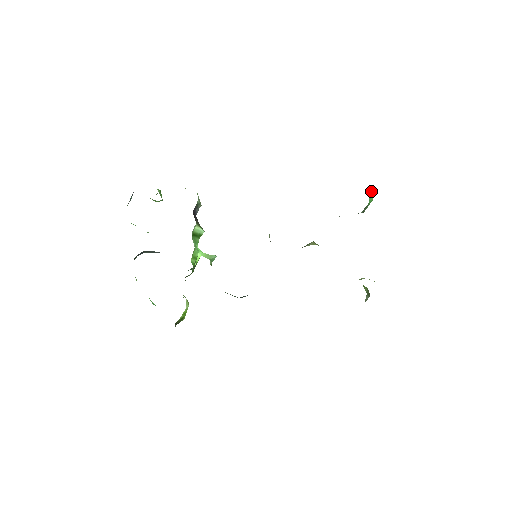
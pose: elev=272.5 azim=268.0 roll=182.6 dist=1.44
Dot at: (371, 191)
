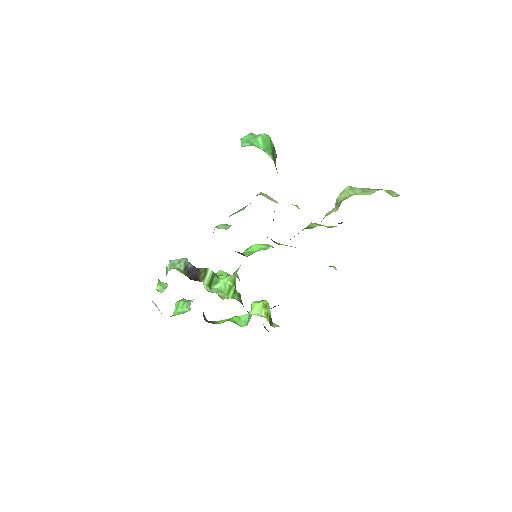
Dot at: (260, 143)
